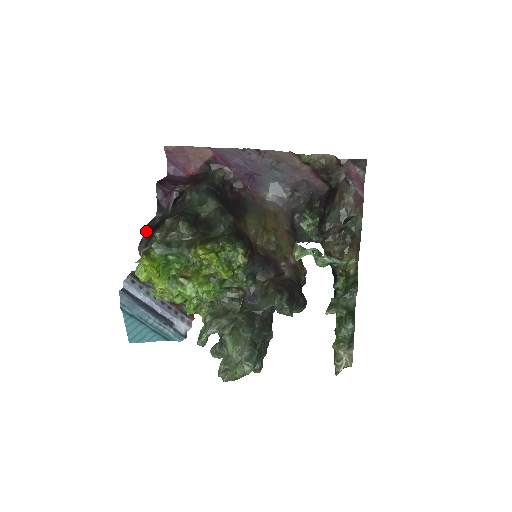
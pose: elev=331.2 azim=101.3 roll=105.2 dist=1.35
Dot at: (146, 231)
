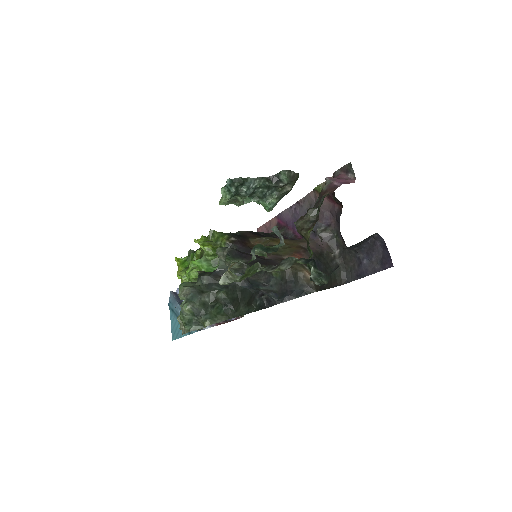
Dot at: occluded
